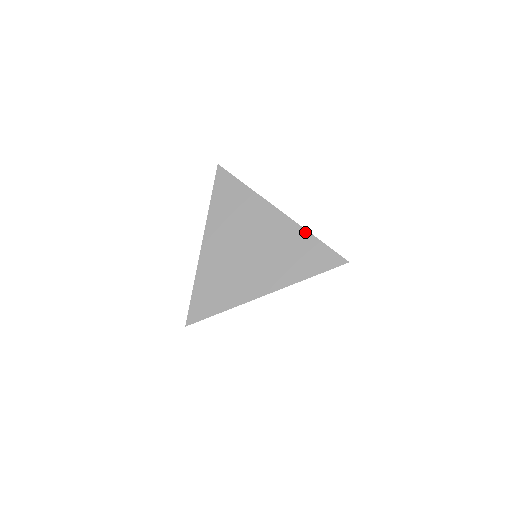
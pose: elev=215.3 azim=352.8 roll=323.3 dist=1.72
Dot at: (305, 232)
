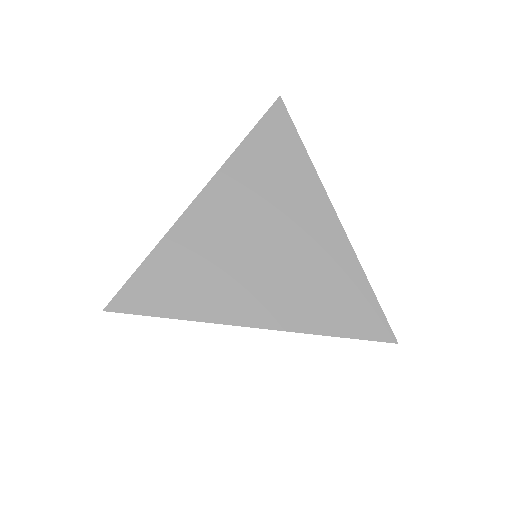
Dot at: (358, 266)
